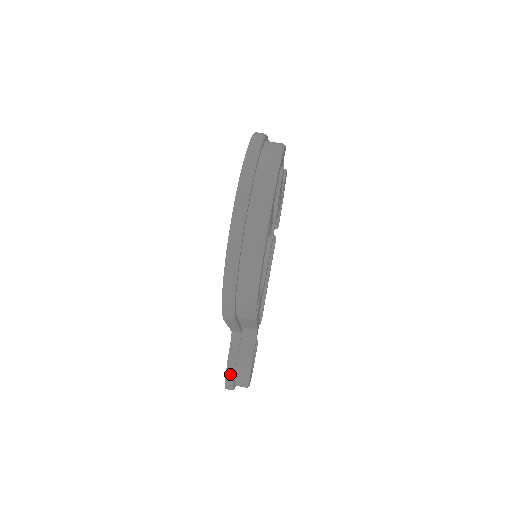
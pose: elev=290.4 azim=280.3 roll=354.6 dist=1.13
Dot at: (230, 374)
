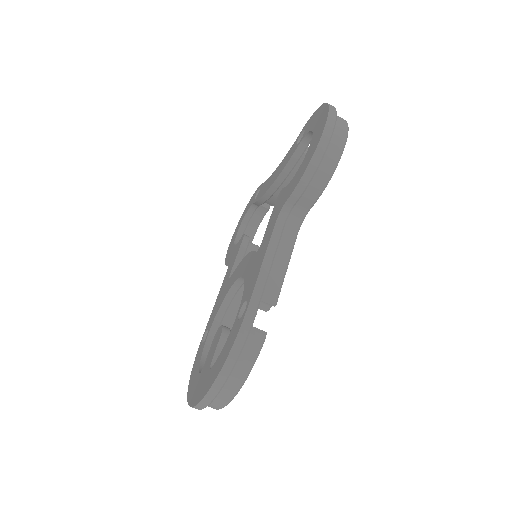
Dot at: occluded
